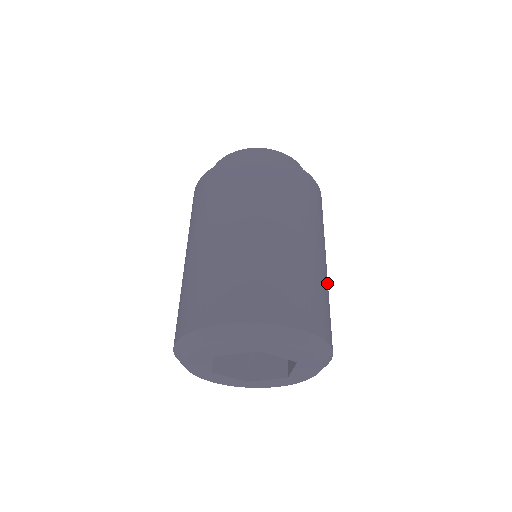
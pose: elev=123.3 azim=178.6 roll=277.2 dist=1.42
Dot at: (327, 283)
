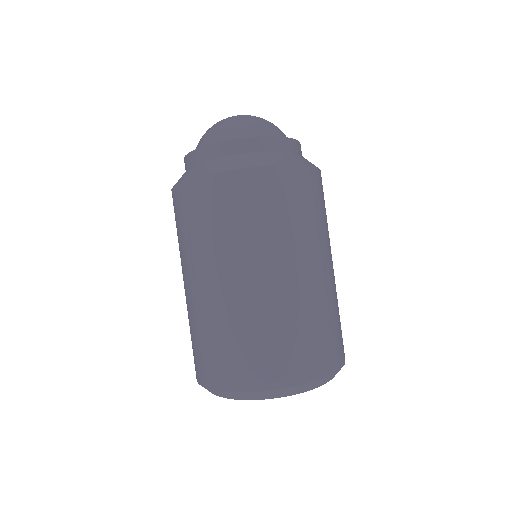
Dot at: occluded
